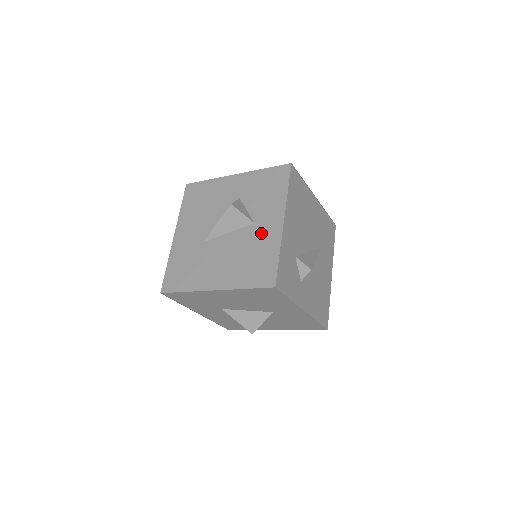
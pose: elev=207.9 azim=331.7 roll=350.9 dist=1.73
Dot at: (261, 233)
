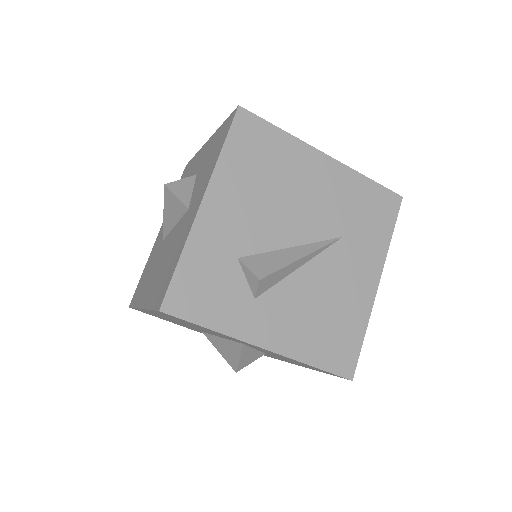
Dot at: (185, 224)
